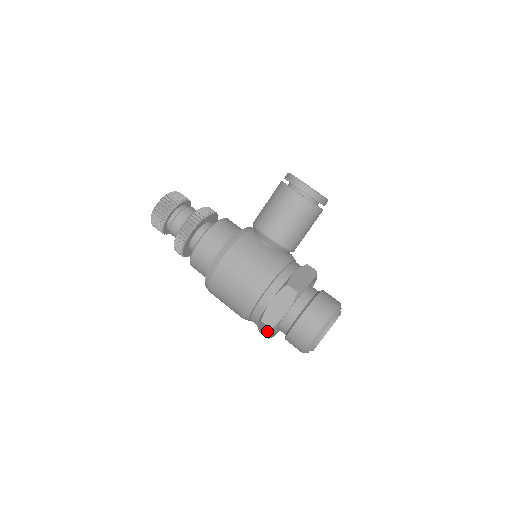
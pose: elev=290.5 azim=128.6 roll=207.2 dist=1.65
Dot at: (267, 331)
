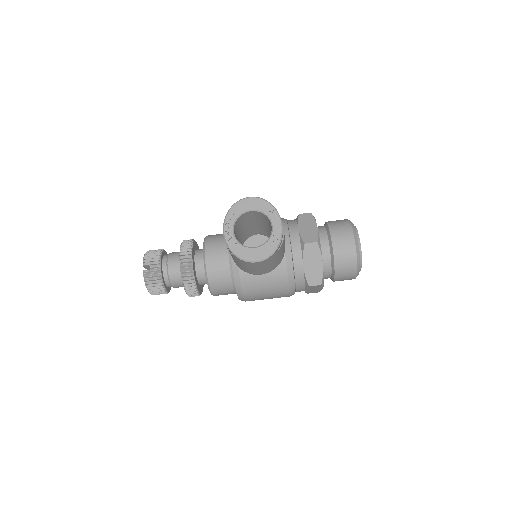
Dot at: occluded
